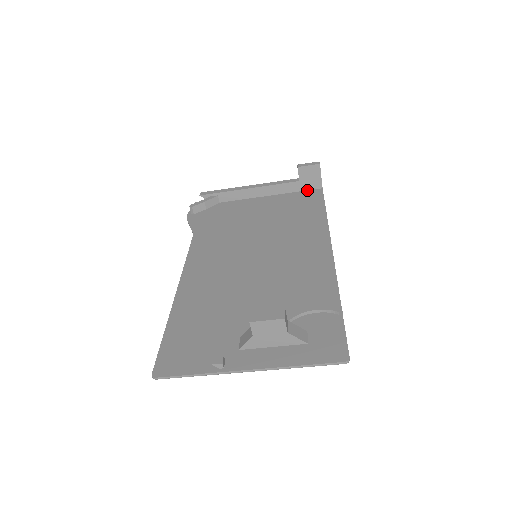
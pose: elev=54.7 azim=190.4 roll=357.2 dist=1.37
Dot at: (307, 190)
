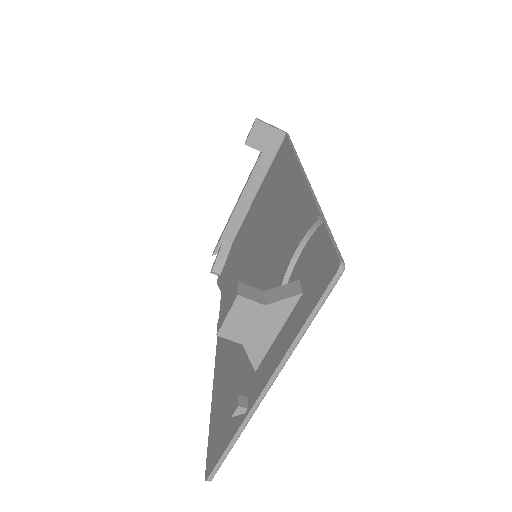
Dot at: (277, 151)
